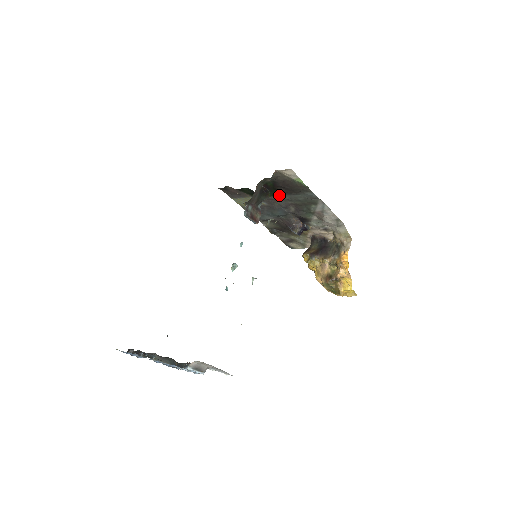
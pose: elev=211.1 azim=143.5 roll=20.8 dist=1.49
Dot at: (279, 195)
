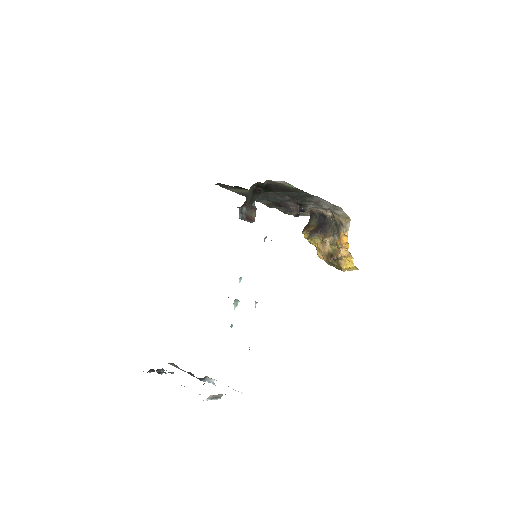
Dot at: (272, 191)
